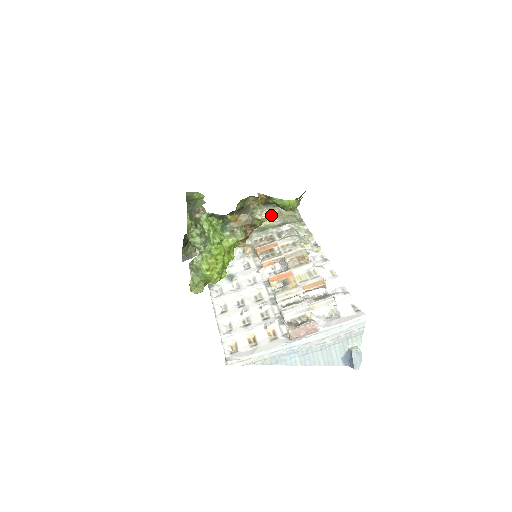
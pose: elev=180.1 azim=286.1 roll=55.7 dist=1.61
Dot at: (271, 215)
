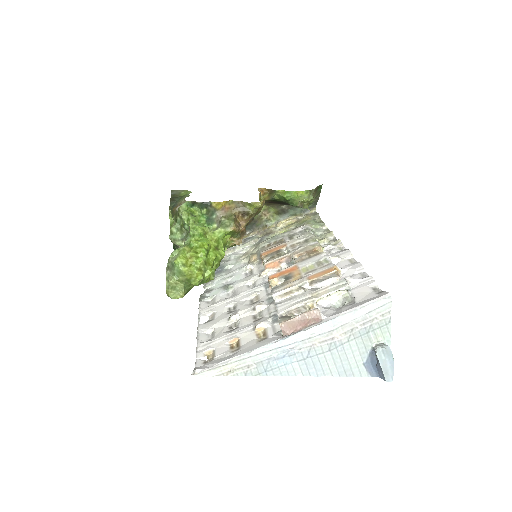
Dot at: (287, 225)
